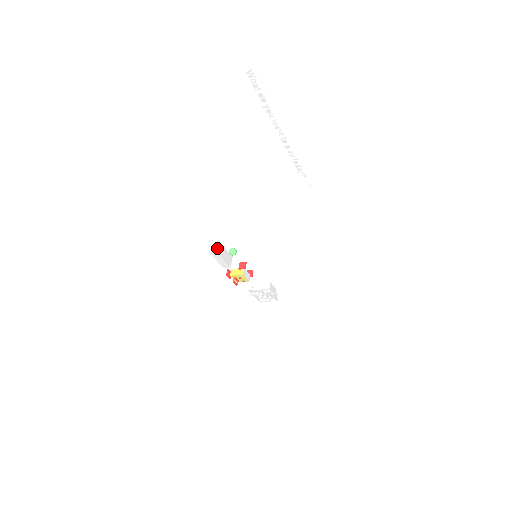
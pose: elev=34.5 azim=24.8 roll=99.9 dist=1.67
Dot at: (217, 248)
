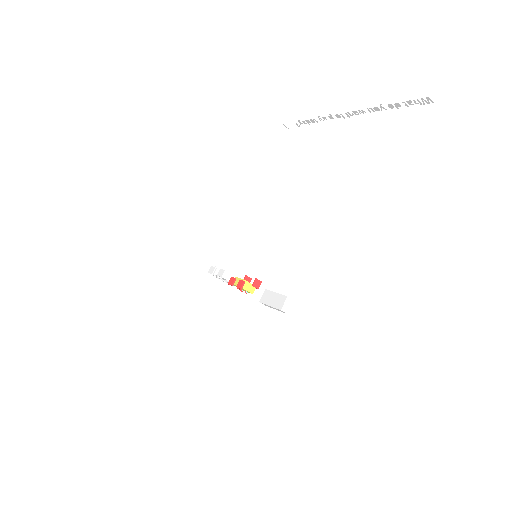
Dot at: (288, 308)
